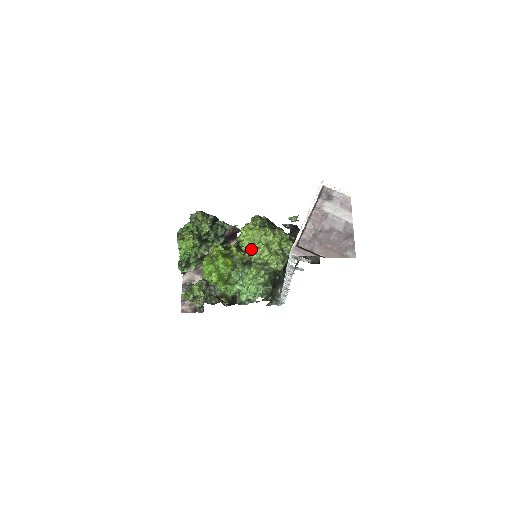
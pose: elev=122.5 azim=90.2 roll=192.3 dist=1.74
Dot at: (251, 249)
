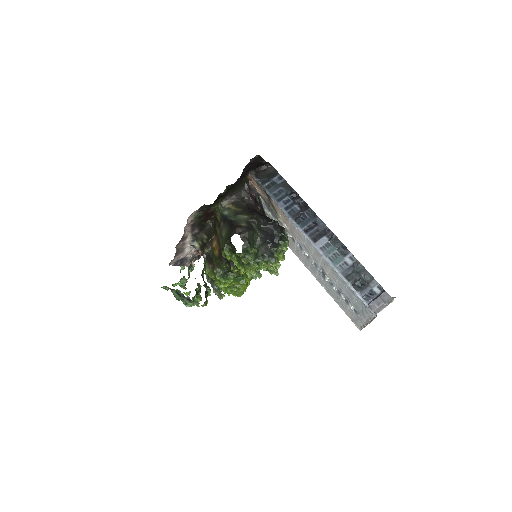
Dot at: occluded
